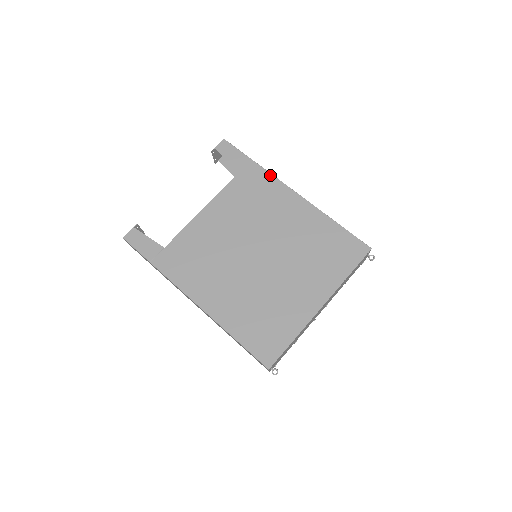
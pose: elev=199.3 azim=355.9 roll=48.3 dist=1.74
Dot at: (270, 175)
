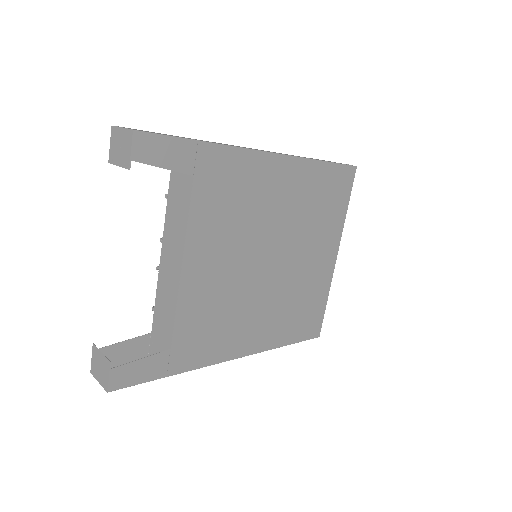
Dot at: (235, 150)
